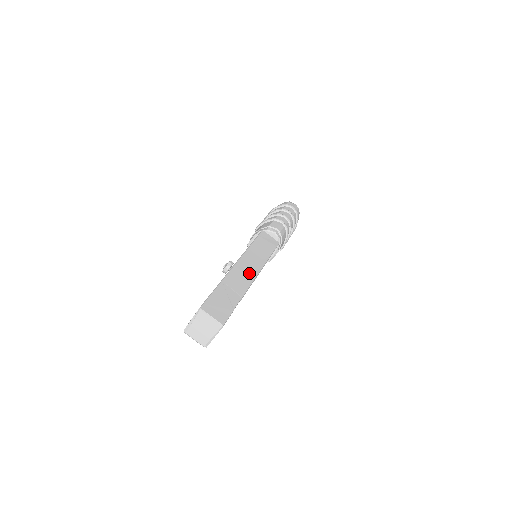
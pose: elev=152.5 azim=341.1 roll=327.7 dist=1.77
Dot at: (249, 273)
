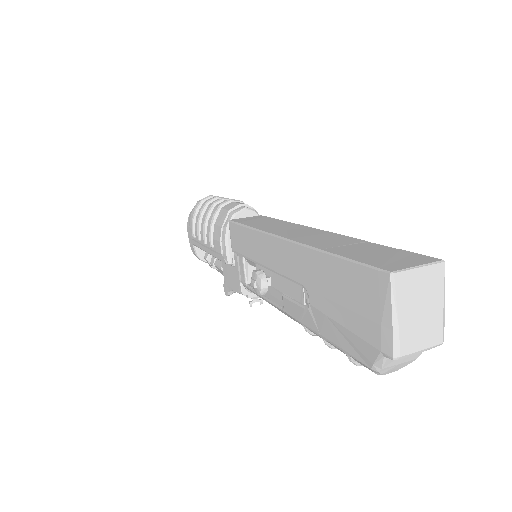
Dot at: (312, 233)
